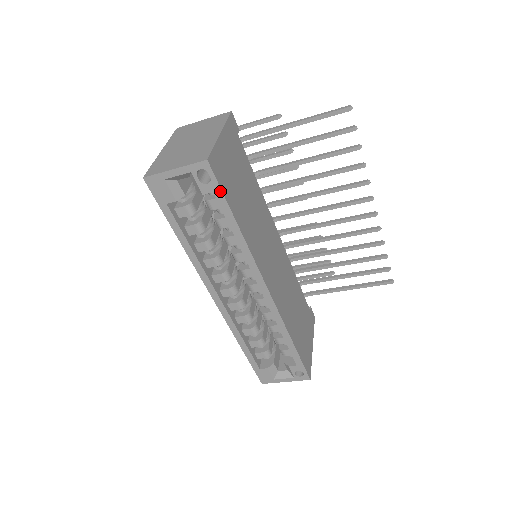
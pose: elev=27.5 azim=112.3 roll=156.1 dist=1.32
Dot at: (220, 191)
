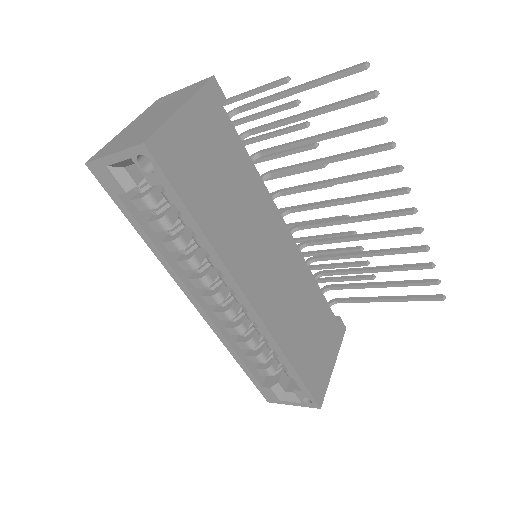
Dot at: (168, 183)
